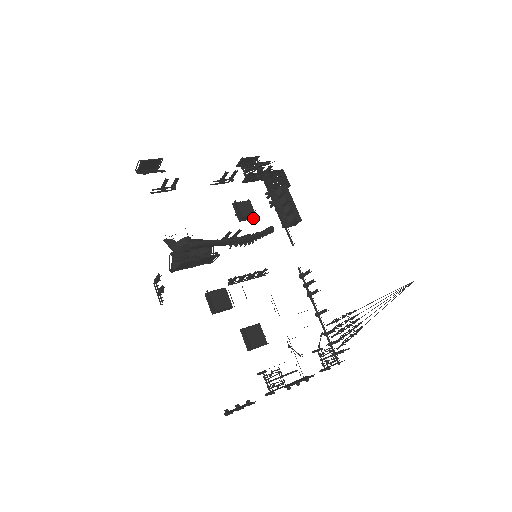
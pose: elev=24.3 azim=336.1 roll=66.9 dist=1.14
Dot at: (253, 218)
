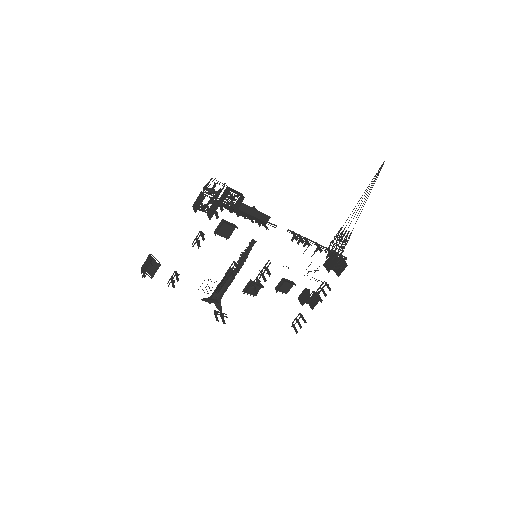
Dot at: (234, 229)
